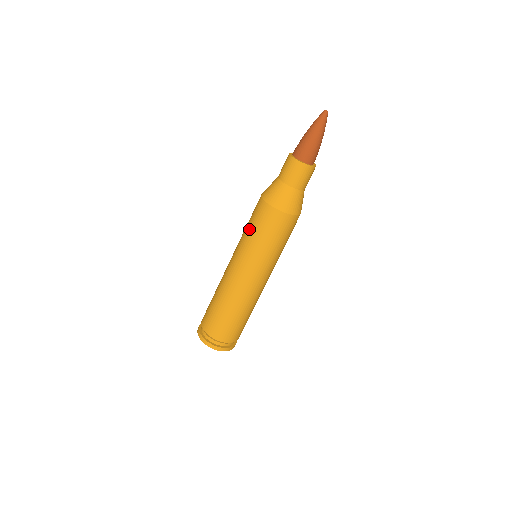
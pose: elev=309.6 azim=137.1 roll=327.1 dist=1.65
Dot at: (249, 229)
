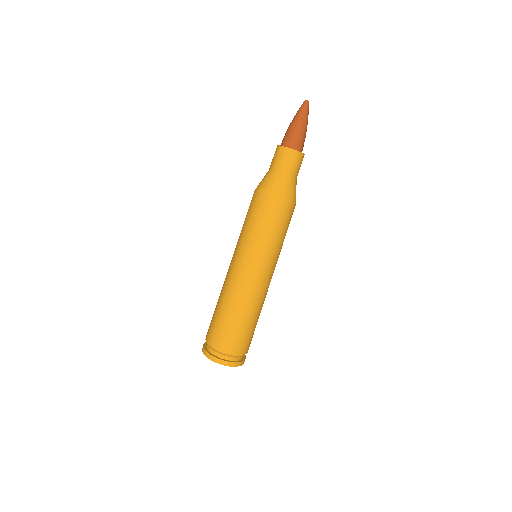
Dot at: (244, 222)
